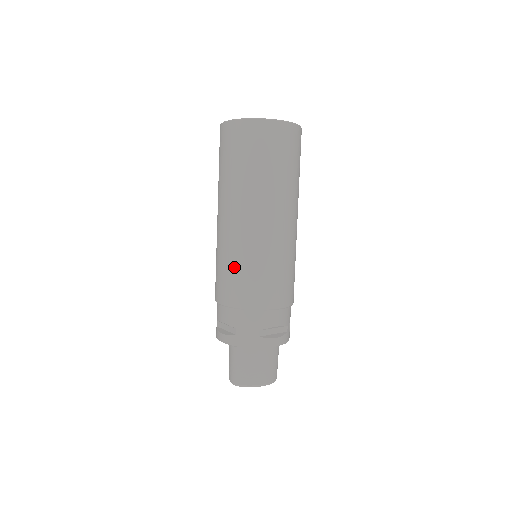
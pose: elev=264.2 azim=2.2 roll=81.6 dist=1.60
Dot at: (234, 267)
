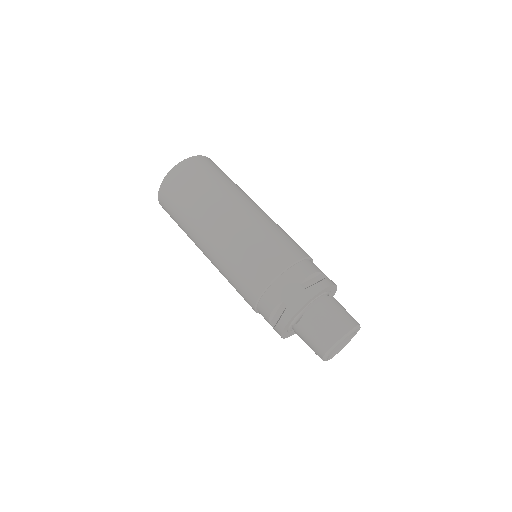
Dot at: (240, 261)
